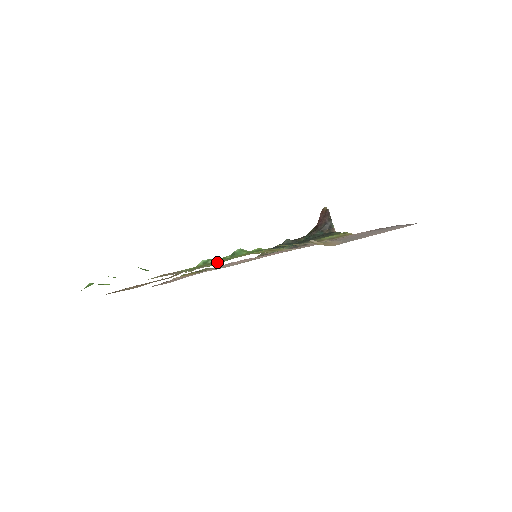
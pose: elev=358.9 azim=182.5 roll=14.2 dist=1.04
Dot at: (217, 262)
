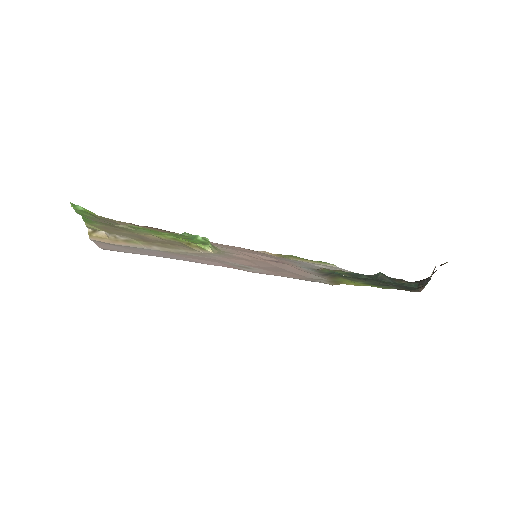
Dot at: (178, 236)
